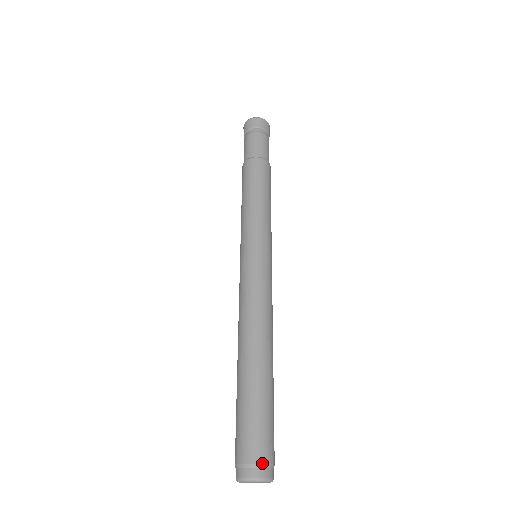
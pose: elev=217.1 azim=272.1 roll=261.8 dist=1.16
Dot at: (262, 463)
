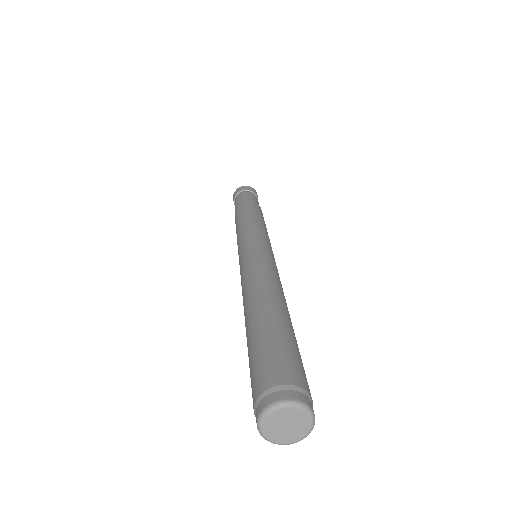
Dot at: (275, 386)
